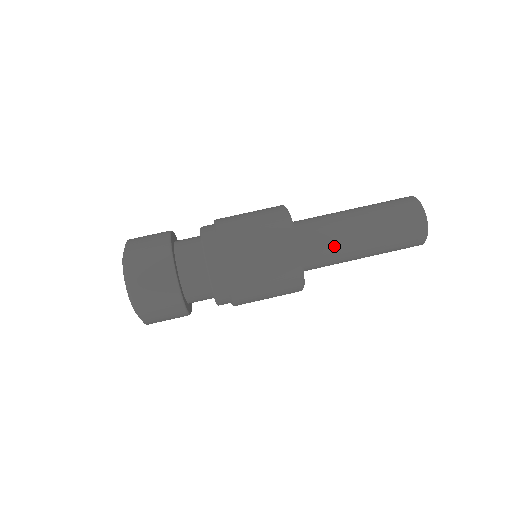
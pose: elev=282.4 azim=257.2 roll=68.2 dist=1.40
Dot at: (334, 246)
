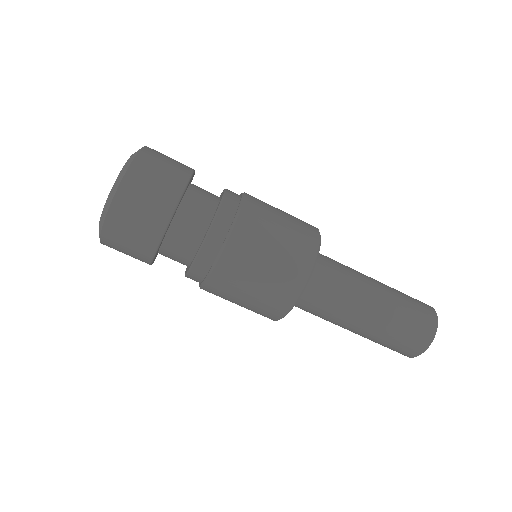
Dot at: (320, 317)
